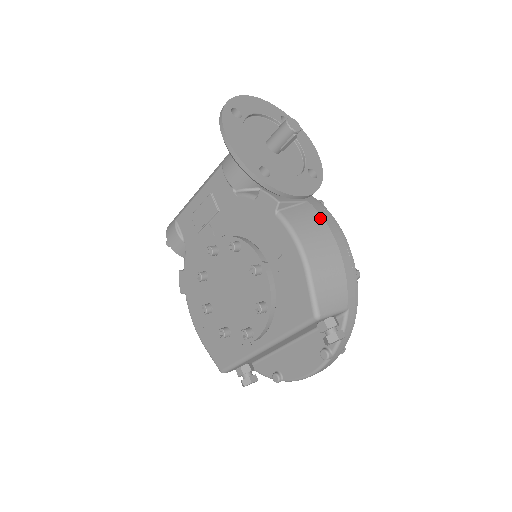
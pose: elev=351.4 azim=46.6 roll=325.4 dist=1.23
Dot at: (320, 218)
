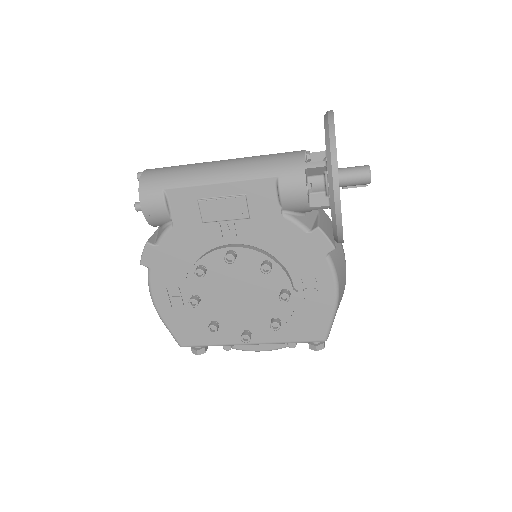
Dot at: (343, 253)
